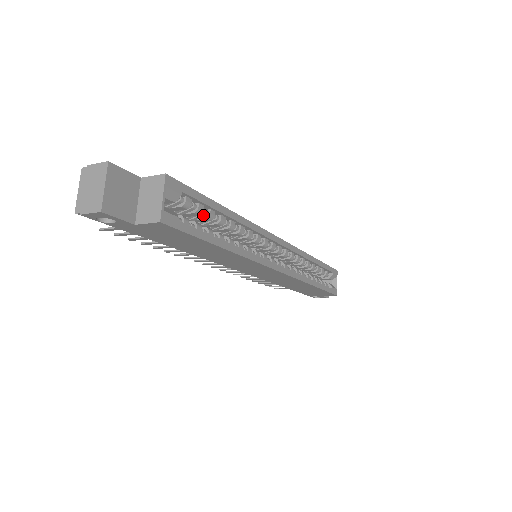
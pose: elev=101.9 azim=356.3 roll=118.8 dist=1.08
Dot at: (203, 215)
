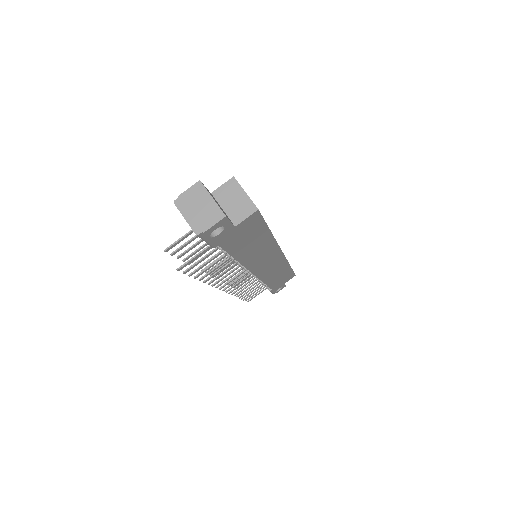
Dot at: occluded
